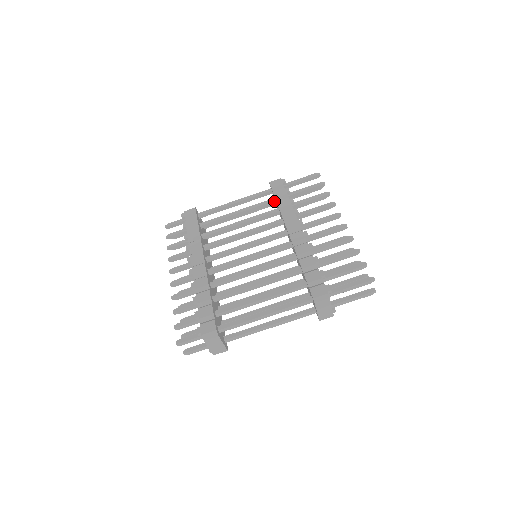
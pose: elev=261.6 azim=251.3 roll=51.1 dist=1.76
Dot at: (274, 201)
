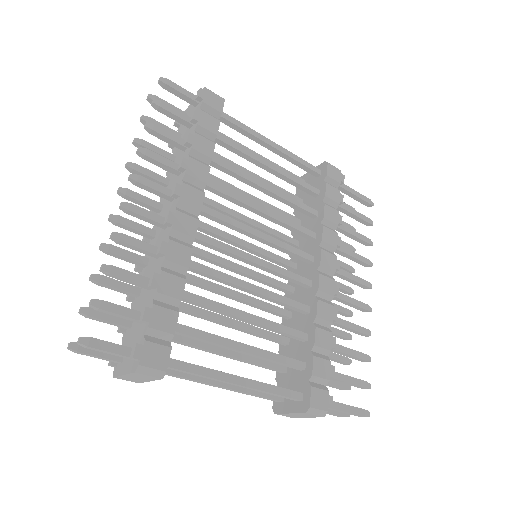
Dot at: (317, 194)
